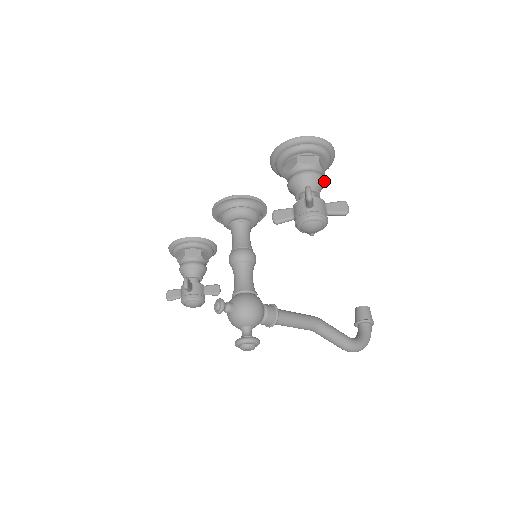
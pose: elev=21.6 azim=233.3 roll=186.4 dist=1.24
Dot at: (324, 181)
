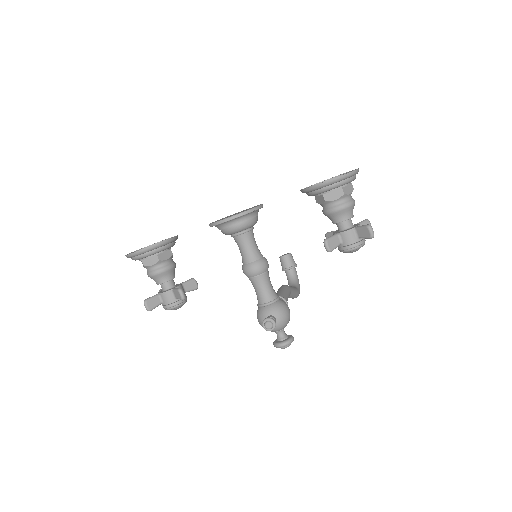
Dot at: occluded
